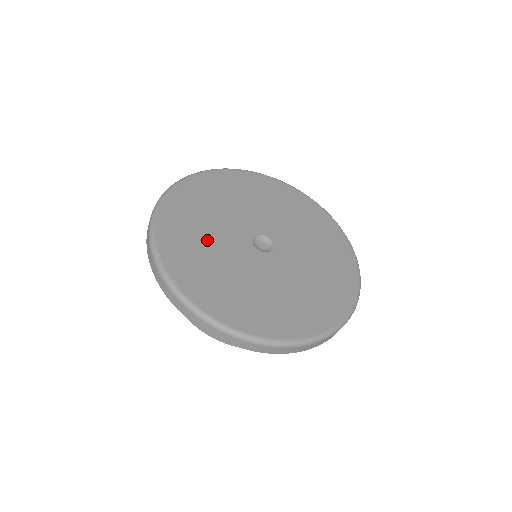
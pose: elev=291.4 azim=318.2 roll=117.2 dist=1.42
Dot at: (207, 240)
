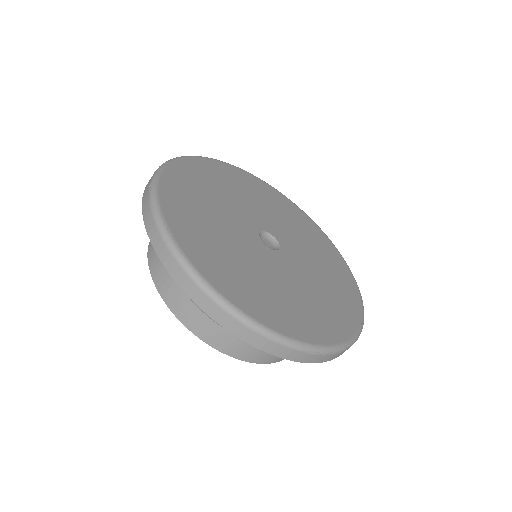
Dot at: (213, 218)
